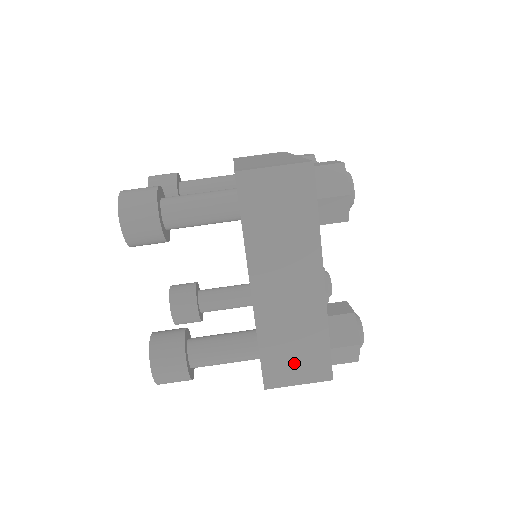
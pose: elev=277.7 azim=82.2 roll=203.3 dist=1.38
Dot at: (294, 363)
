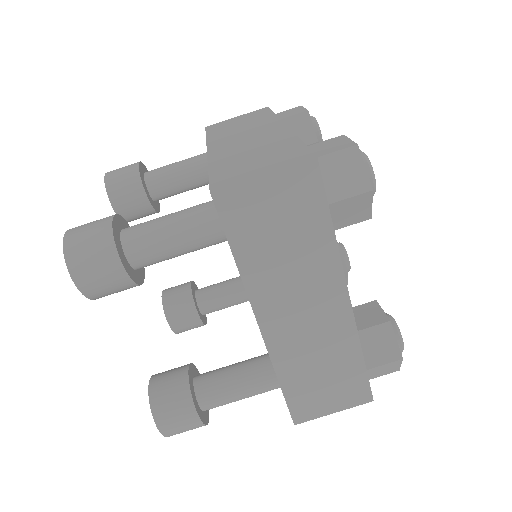
Dot at: (325, 393)
